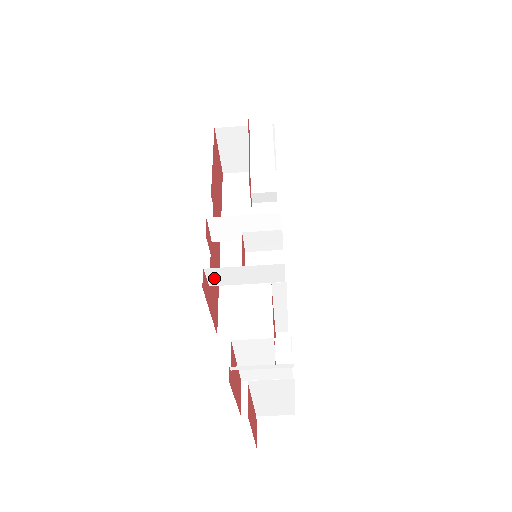
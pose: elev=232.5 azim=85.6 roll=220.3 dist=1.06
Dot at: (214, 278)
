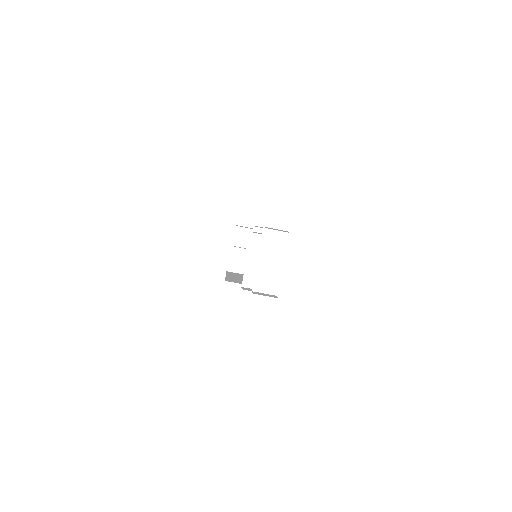
Dot at: (238, 237)
